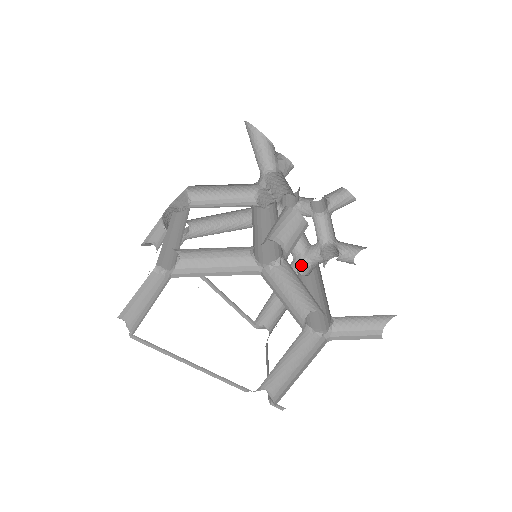
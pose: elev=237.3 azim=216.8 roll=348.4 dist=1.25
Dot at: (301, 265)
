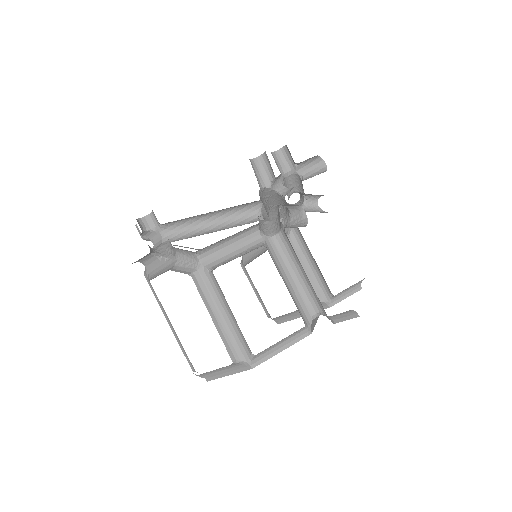
Dot at: occluded
